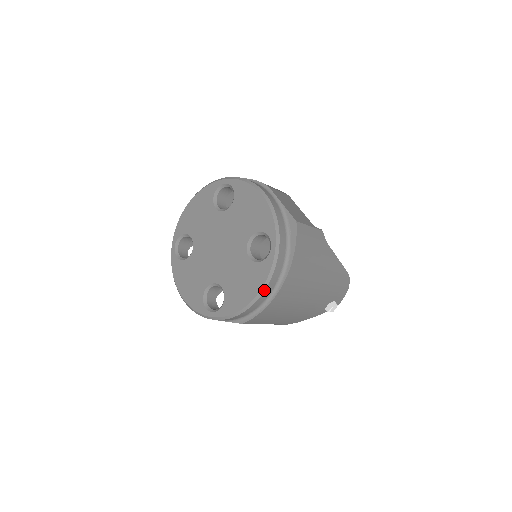
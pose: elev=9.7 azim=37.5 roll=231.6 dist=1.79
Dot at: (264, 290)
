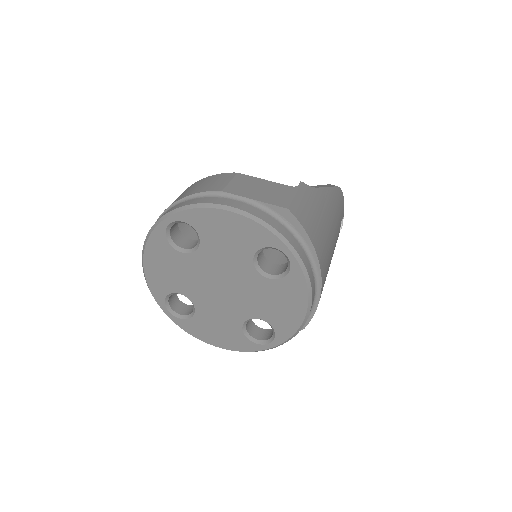
Dot at: (311, 297)
